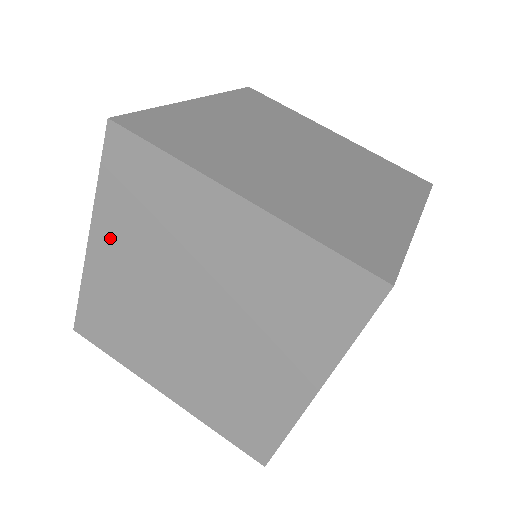
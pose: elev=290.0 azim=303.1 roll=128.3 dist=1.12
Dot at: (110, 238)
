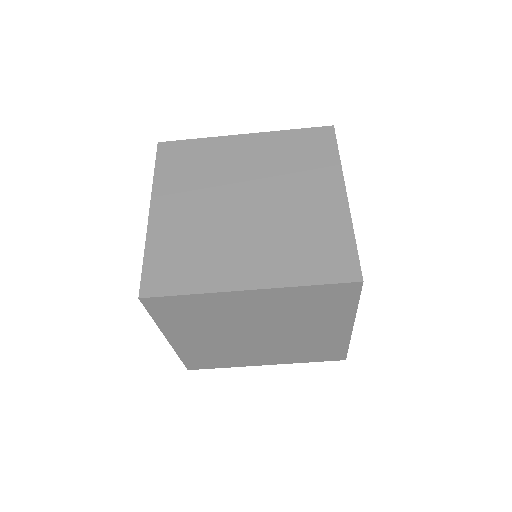
Dot at: (181, 334)
